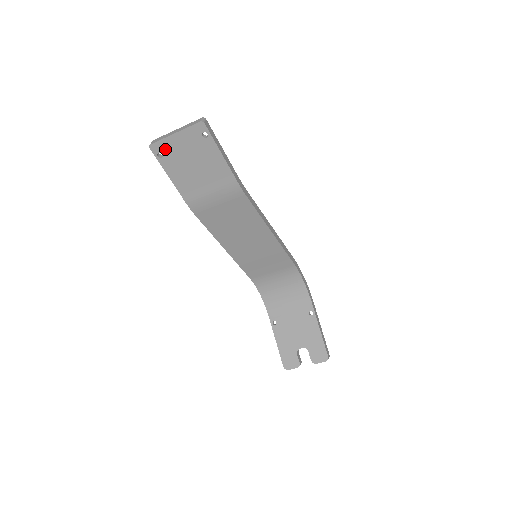
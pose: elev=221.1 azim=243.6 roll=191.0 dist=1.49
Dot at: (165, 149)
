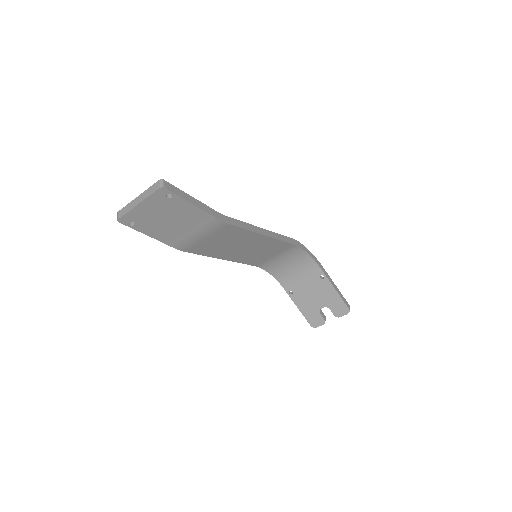
Dot at: (134, 218)
